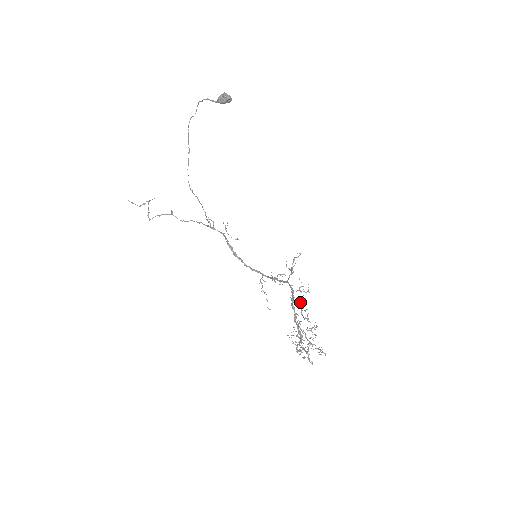
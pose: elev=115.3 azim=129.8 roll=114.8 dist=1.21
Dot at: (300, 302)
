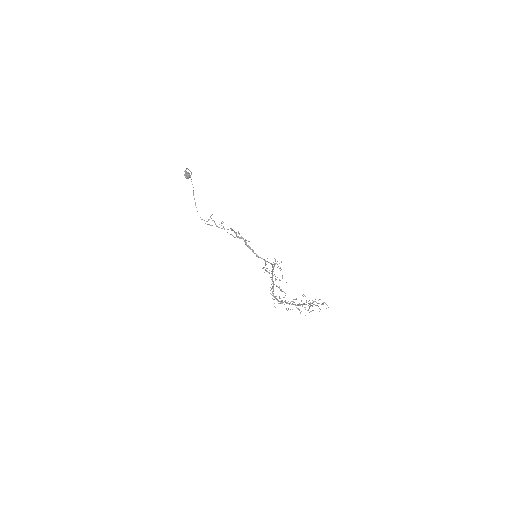
Dot at: (279, 288)
